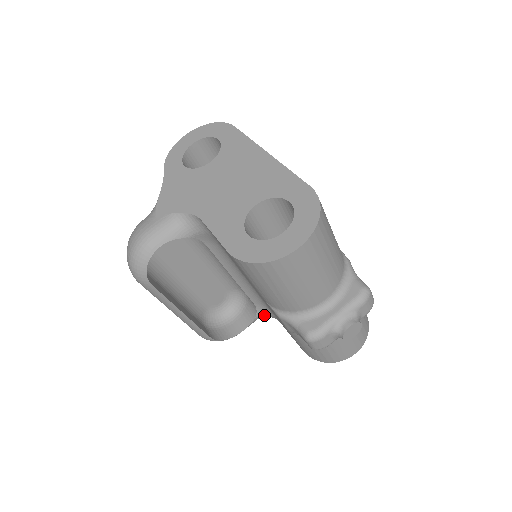
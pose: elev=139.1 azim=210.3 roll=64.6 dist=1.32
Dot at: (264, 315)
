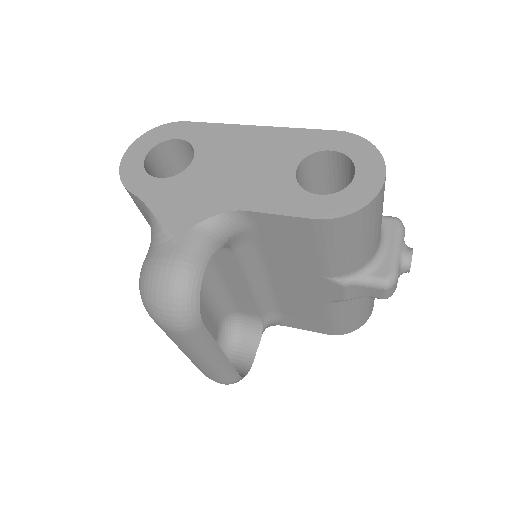
Dot at: (268, 326)
